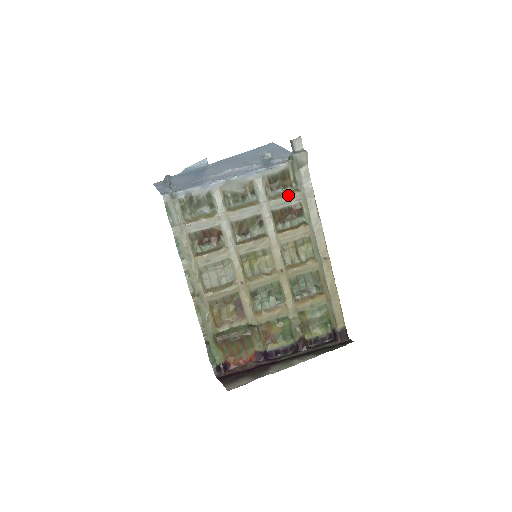
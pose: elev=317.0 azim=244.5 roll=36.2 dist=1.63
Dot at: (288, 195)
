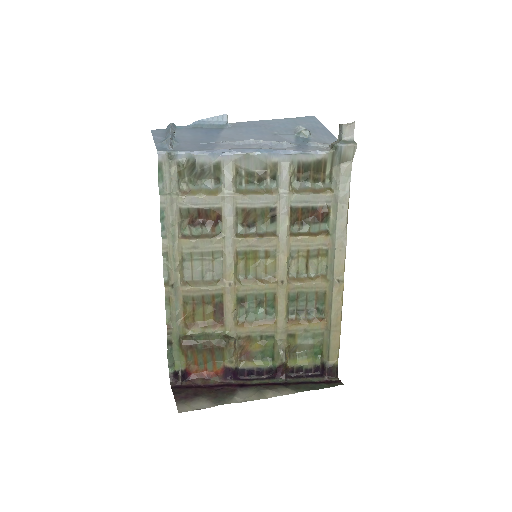
Dot at: (317, 192)
